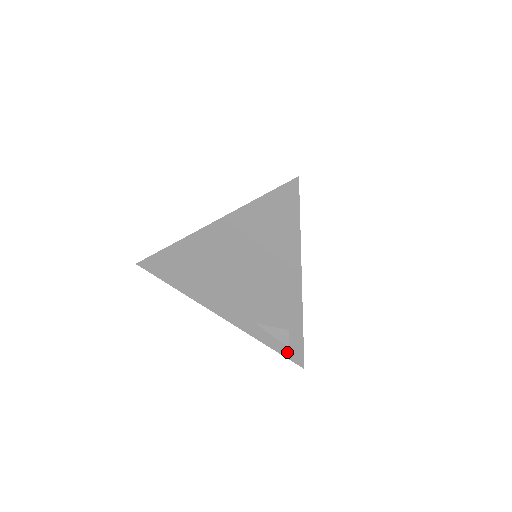
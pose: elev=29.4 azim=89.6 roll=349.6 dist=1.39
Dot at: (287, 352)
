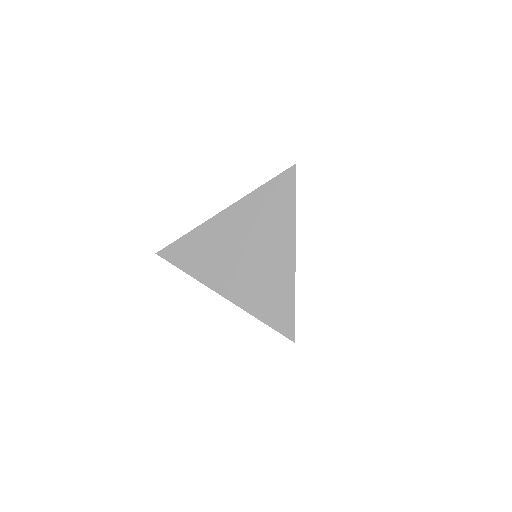
Dot at: occluded
